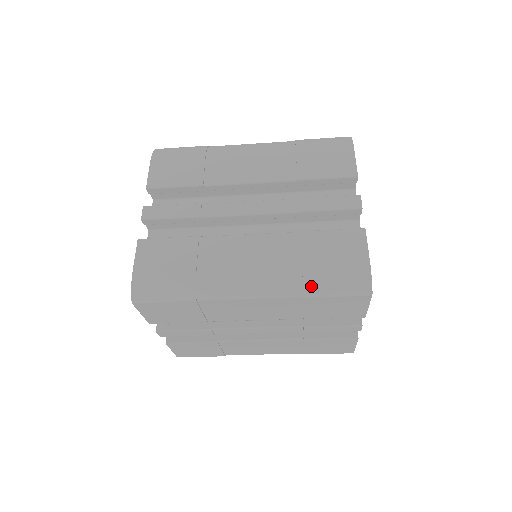
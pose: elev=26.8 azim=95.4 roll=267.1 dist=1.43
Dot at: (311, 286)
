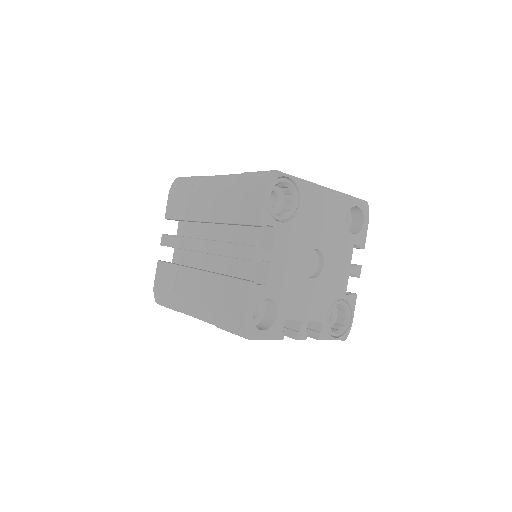
Dot at: (218, 322)
